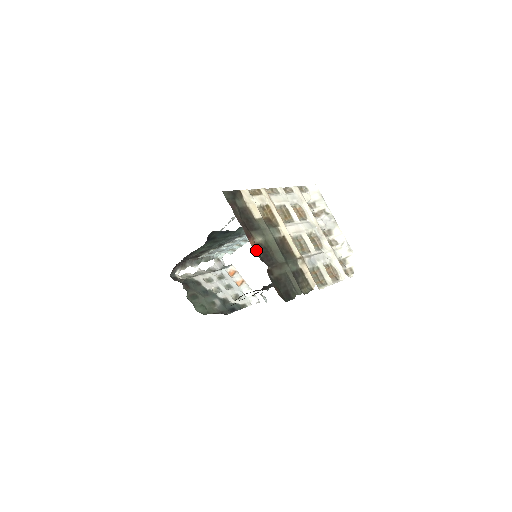
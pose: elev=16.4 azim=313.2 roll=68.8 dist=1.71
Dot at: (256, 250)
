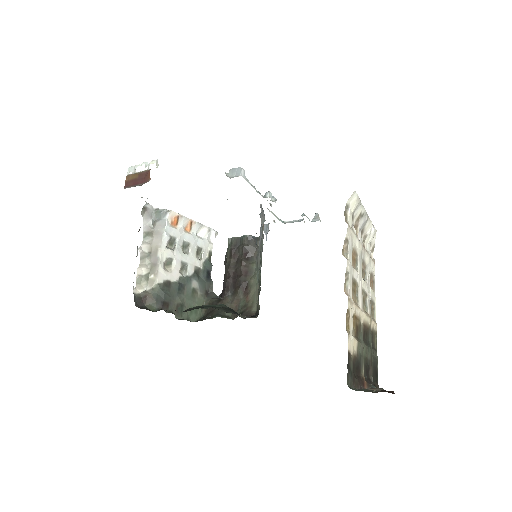
Dot at: (367, 385)
